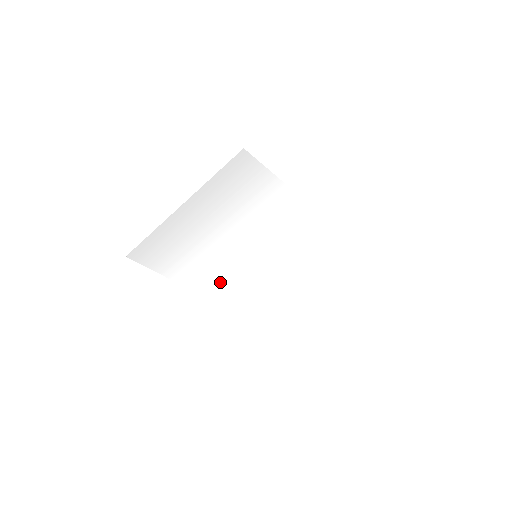
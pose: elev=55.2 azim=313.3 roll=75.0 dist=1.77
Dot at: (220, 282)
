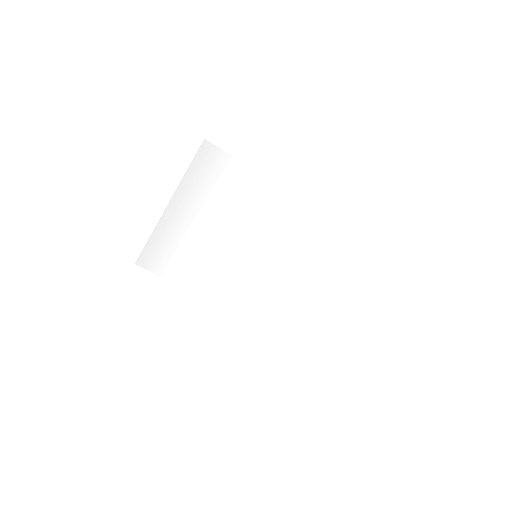
Dot at: (230, 289)
